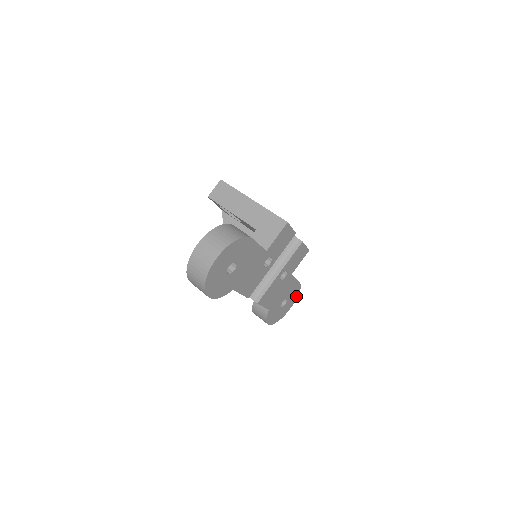
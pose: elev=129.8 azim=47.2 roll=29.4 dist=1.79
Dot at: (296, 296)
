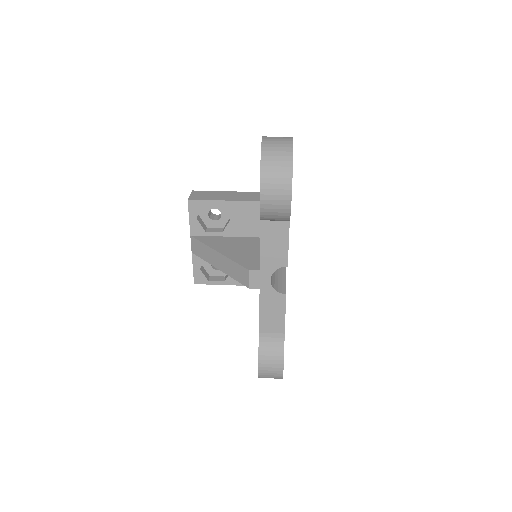
Dot at: occluded
